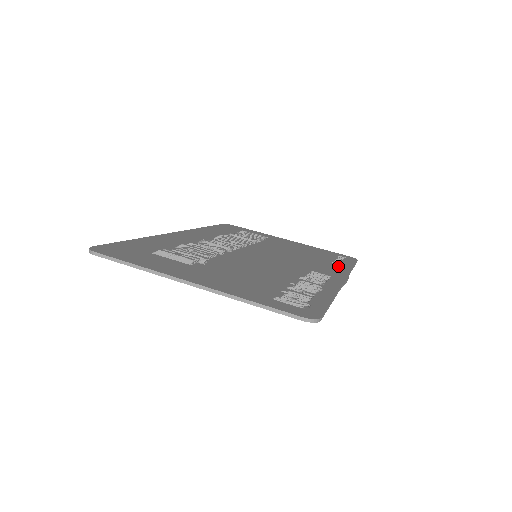
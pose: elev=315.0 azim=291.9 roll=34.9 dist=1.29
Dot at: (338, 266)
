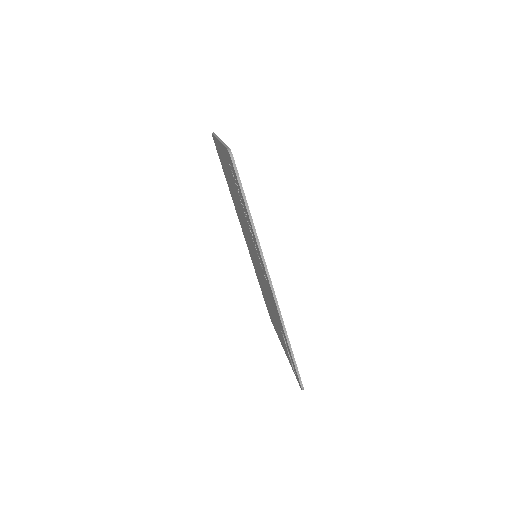
Dot at: occluded
